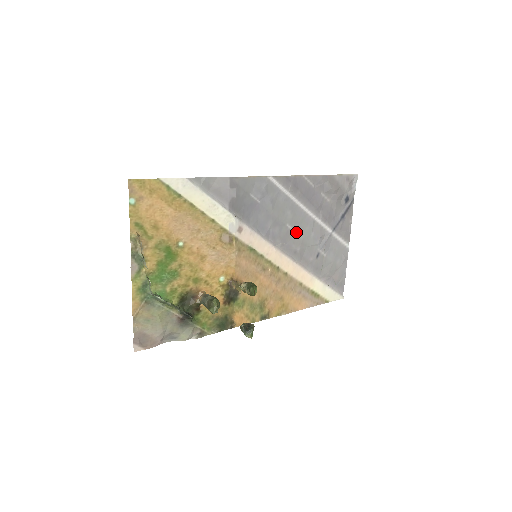
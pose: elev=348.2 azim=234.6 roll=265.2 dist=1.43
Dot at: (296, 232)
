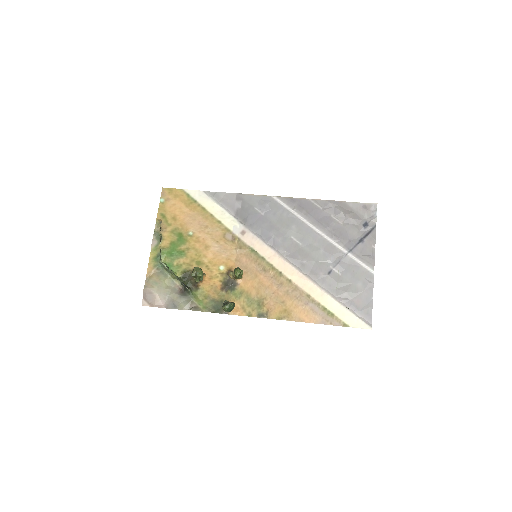
Dot at: (303, 245)
